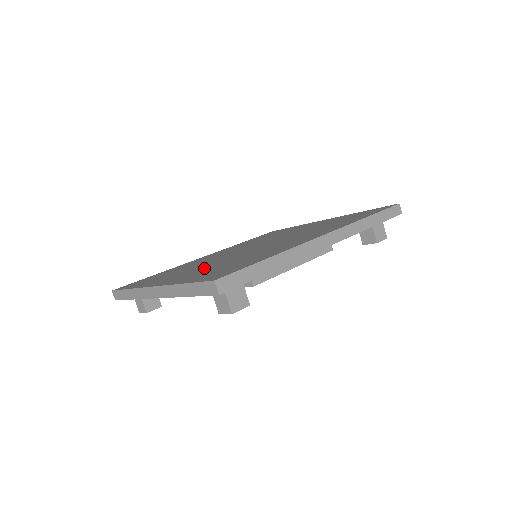
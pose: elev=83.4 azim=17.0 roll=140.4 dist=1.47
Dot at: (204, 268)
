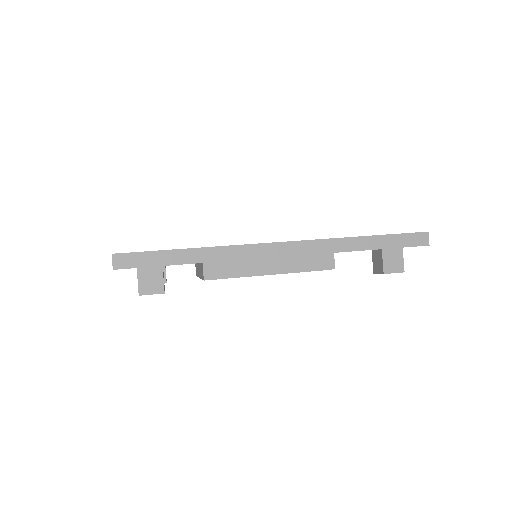
Dot at: occluded
